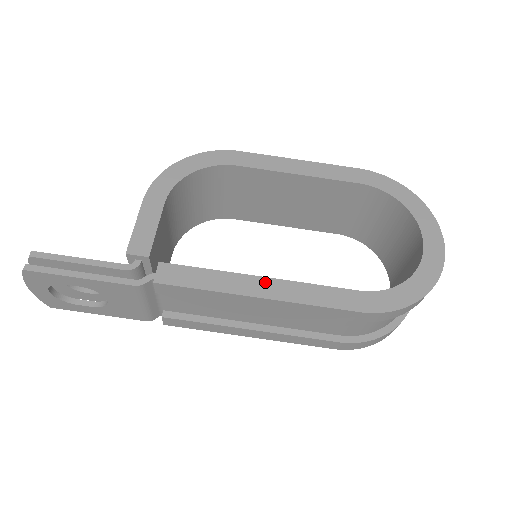
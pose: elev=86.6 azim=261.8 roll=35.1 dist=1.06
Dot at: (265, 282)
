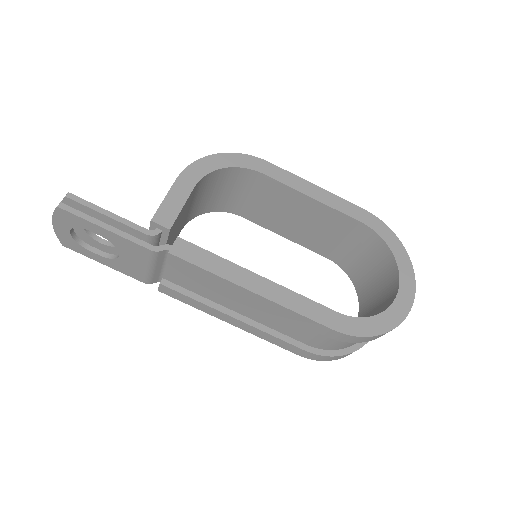
Dot at: (262, 281)
